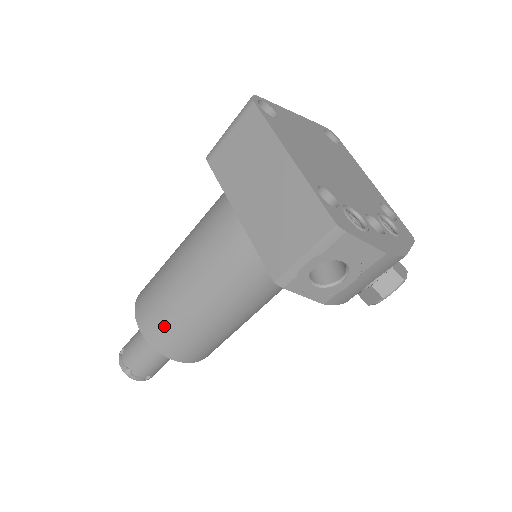
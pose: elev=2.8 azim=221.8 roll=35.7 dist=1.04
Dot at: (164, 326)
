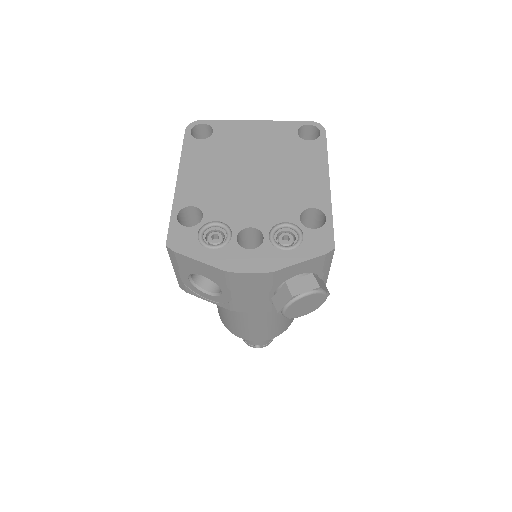
Dot at: (218, 307)
